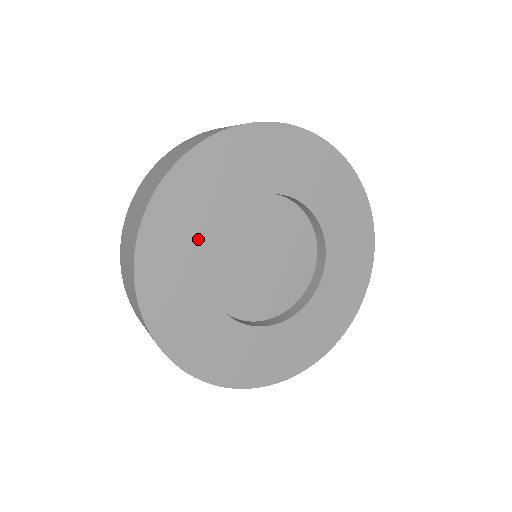
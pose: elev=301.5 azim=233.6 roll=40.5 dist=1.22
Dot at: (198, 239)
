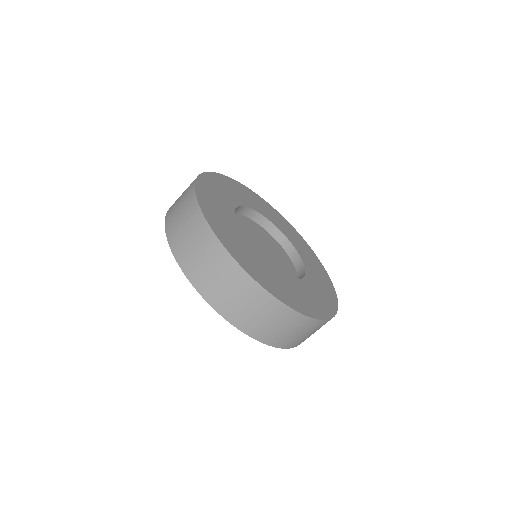
Dot at: (240, 237)
